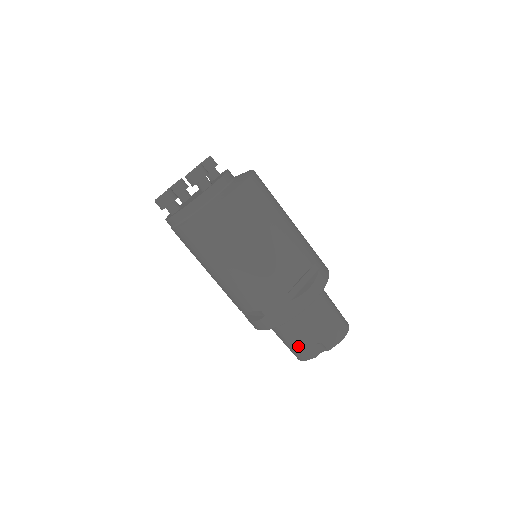
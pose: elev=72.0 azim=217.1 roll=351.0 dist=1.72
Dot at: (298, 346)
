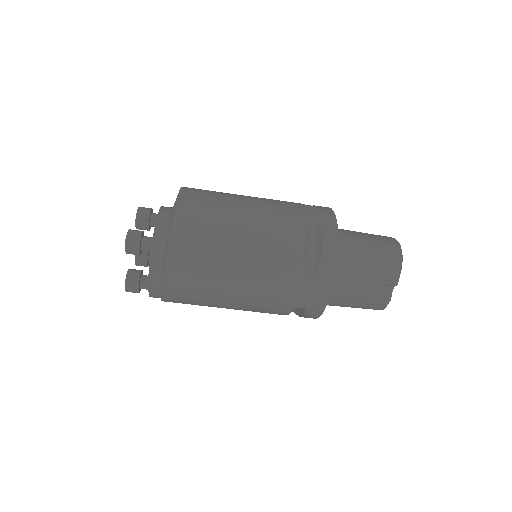
Dot at: (365, 303)
